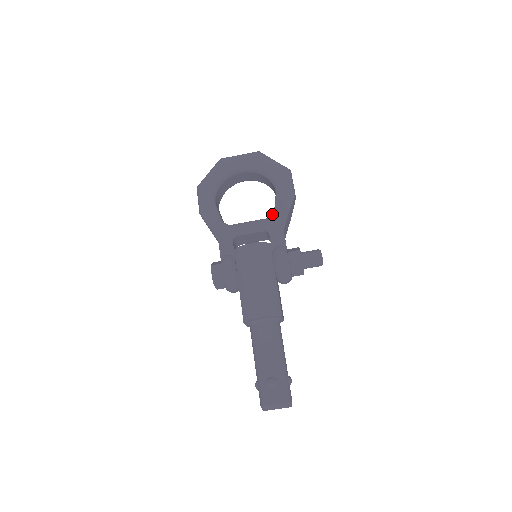
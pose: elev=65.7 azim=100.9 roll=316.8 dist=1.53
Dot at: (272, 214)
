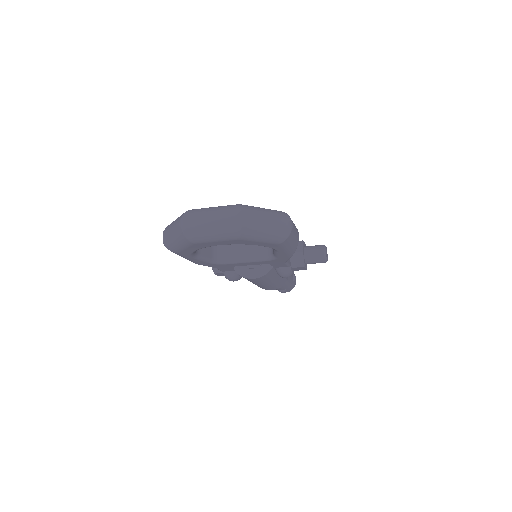
Dot at: (271, 257)
